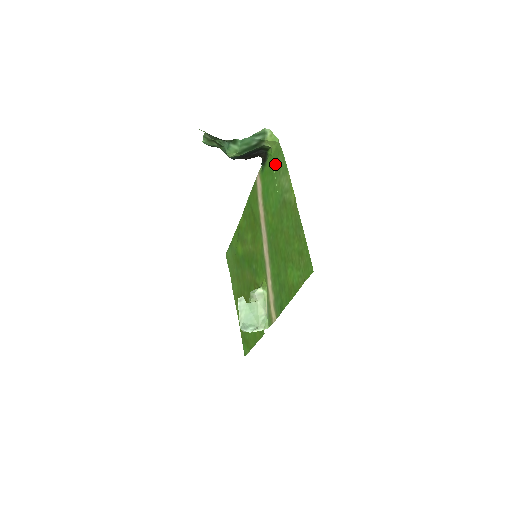
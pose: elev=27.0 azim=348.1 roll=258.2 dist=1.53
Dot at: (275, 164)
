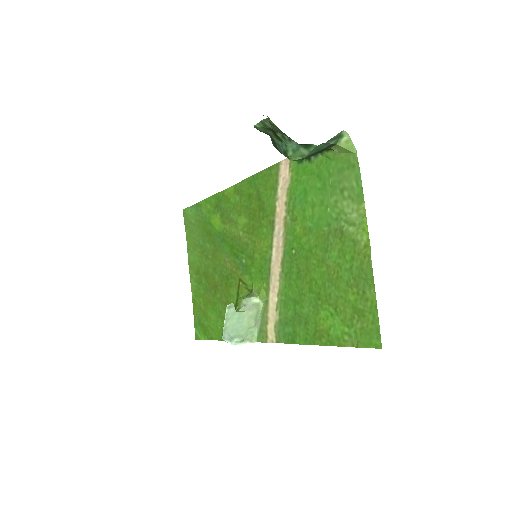
Dot at: (335, 175)
